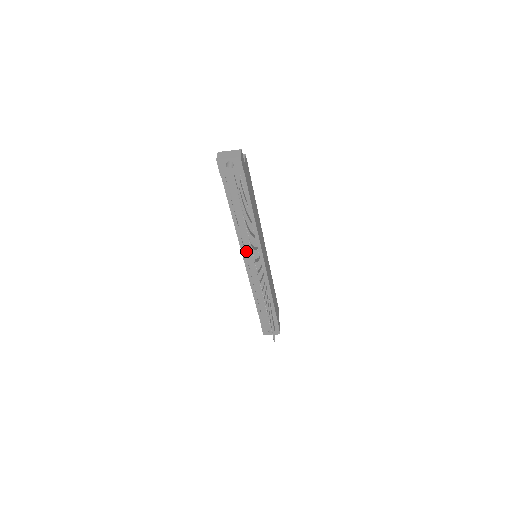
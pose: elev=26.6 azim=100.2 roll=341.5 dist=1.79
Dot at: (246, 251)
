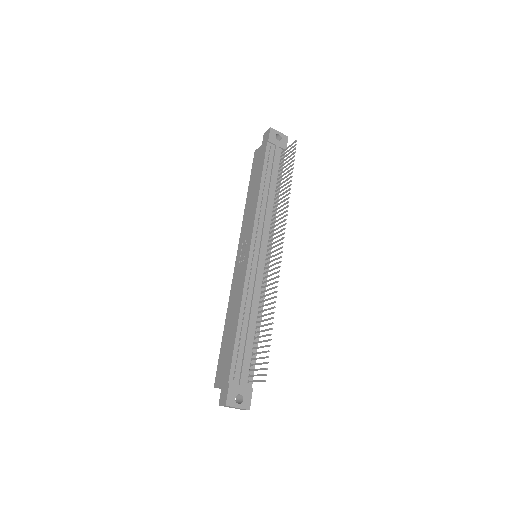
Dot at: (257, 233)
